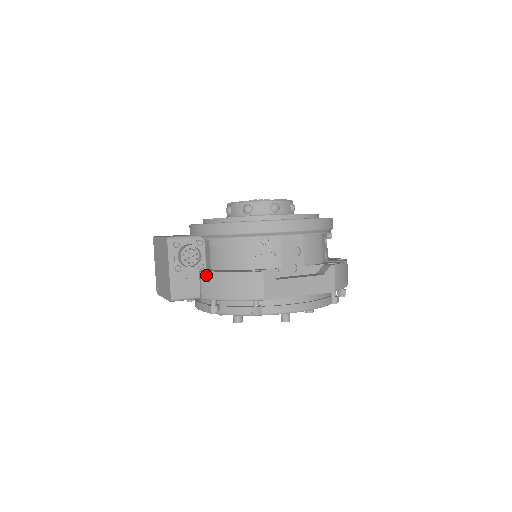
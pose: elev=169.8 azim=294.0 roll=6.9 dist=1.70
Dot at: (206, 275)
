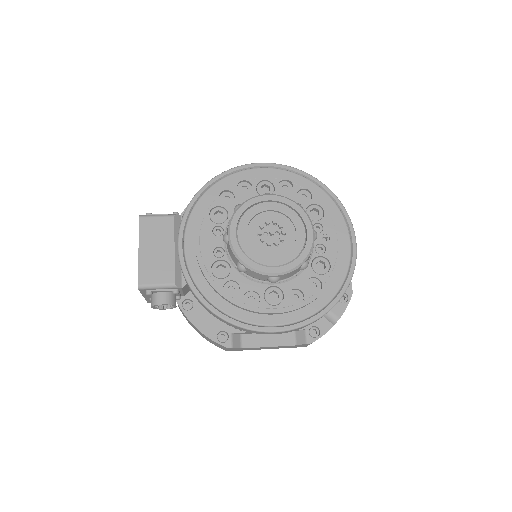
Dot at: occluded
